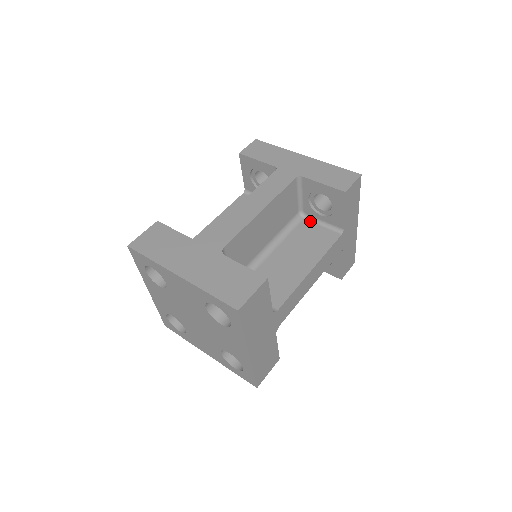
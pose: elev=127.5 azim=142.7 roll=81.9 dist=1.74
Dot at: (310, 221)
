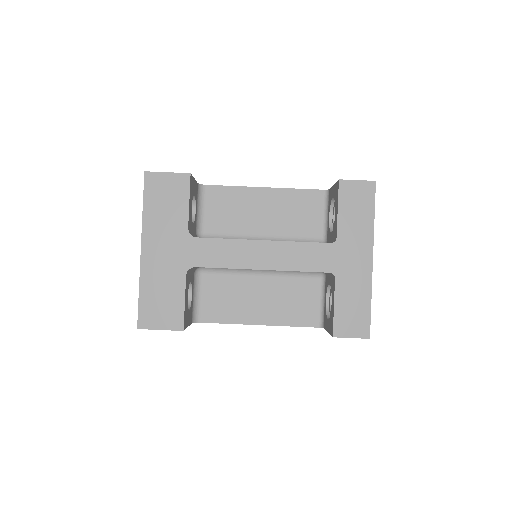
Dot at: (321, 287)
